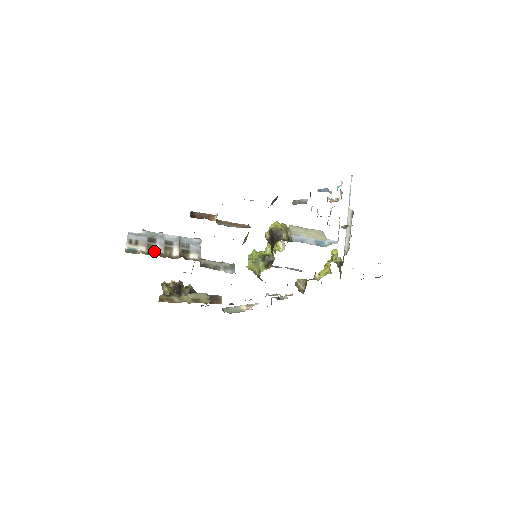
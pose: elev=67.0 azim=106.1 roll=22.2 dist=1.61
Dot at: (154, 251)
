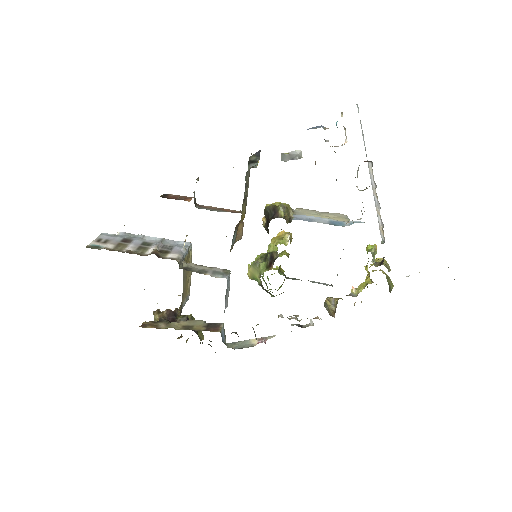
Dot at: (123, 249)
